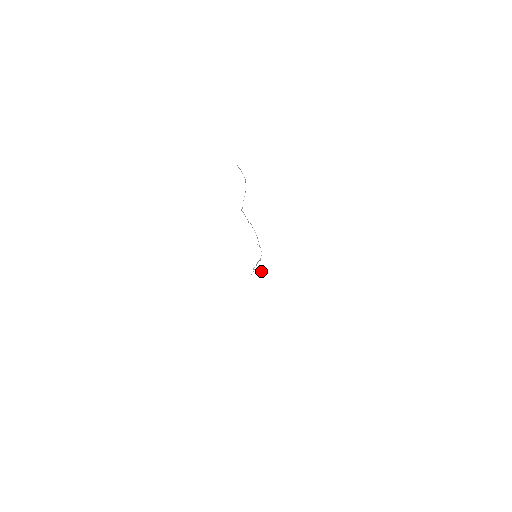
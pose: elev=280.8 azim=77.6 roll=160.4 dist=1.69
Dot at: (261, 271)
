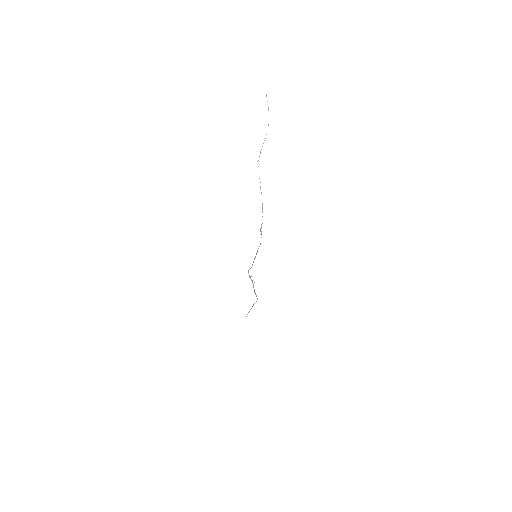
Dot at: occluded
